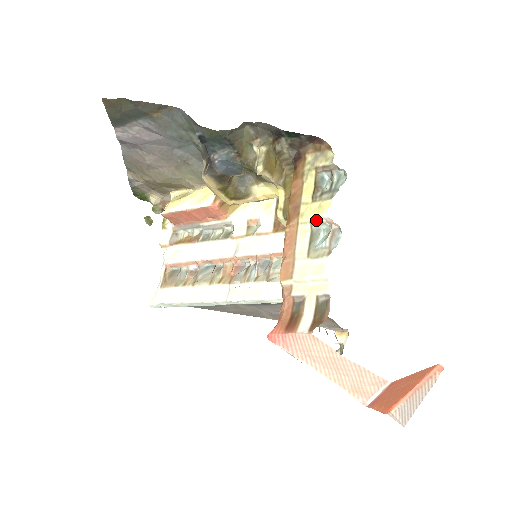
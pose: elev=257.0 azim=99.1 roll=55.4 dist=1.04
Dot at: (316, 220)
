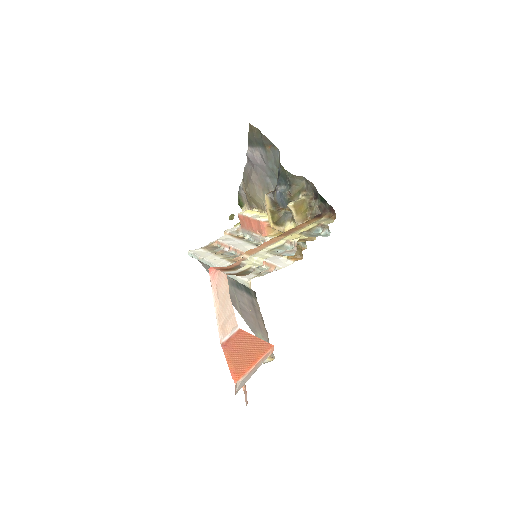
Dot at: (290, 241)
